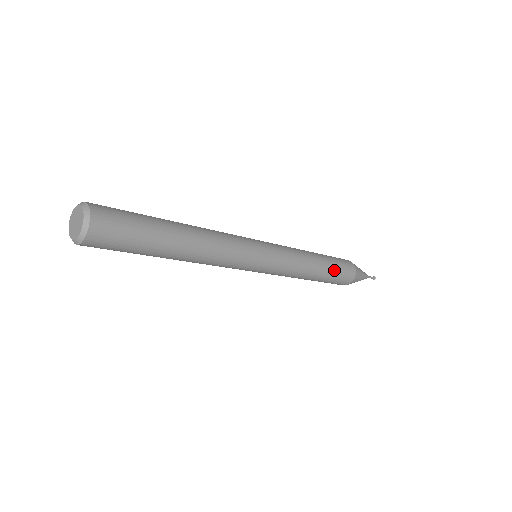
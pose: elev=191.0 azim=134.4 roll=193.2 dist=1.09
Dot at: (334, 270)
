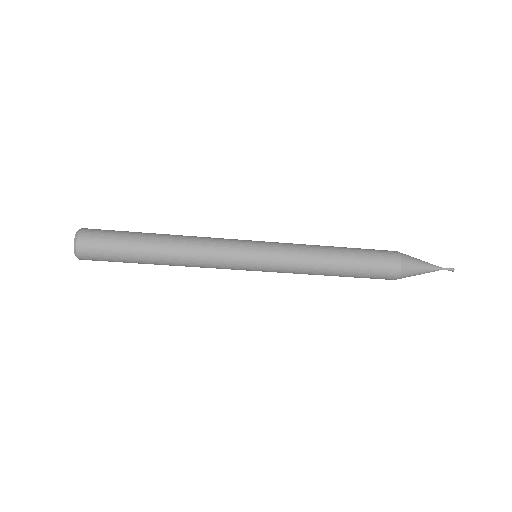
Dot at: (362, 259)
